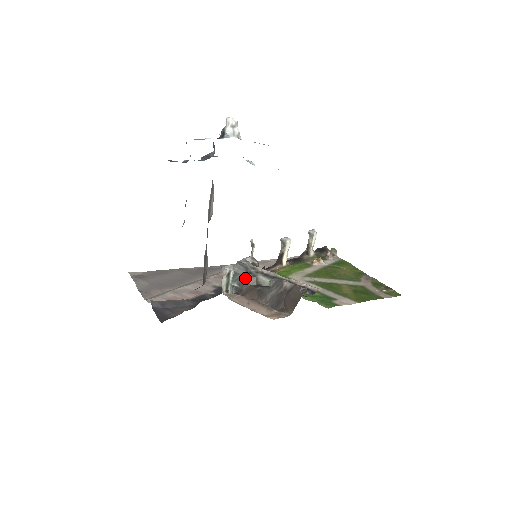
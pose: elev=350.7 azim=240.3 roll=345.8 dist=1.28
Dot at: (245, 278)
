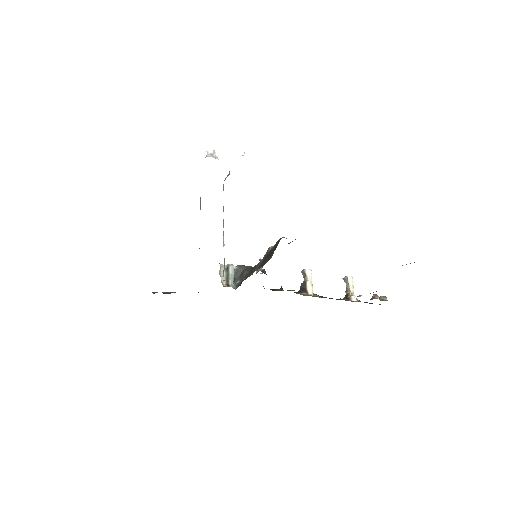
Dot at: (244, 271)
